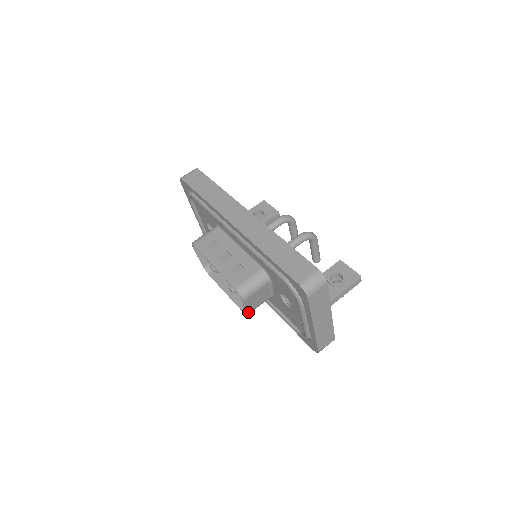
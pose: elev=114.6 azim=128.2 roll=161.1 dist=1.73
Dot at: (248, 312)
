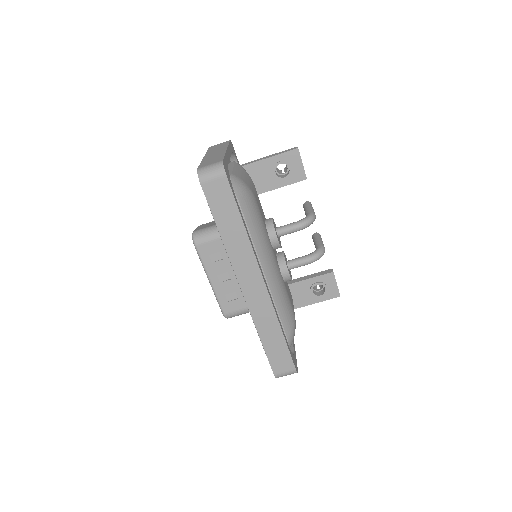
Dot at: occluded
